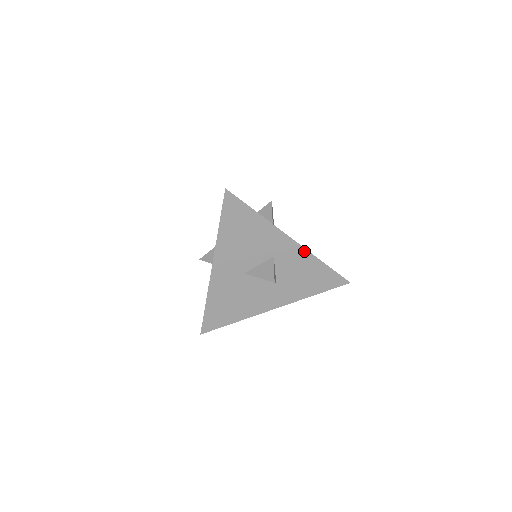
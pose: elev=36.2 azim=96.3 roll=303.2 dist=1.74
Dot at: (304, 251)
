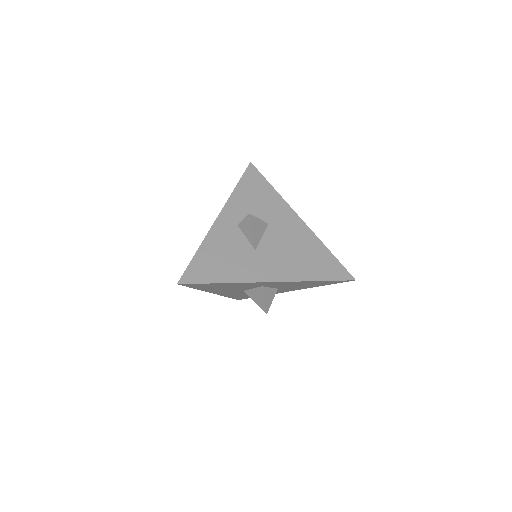
Dot at: (289, 282)
